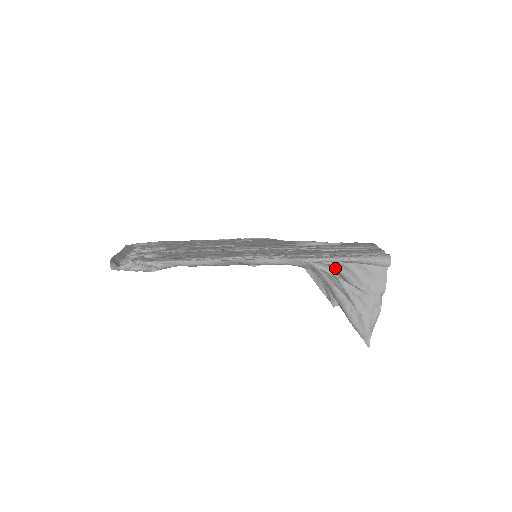
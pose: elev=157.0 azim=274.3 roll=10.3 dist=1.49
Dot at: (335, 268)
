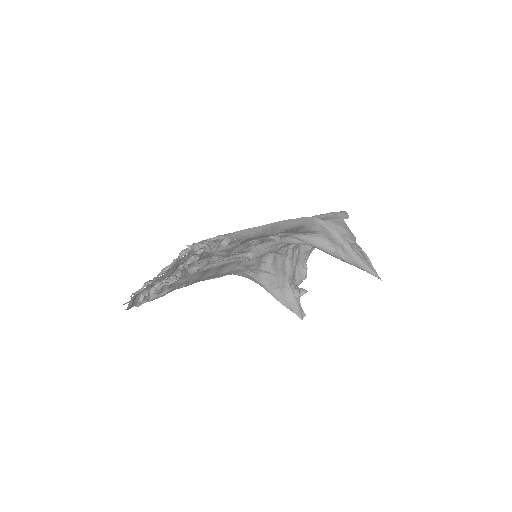
Dot at: occluded
